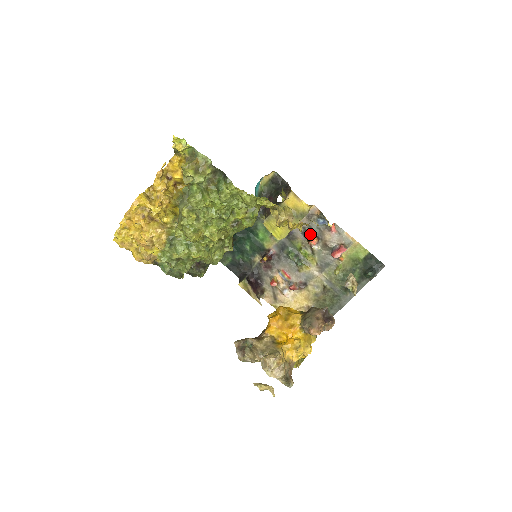
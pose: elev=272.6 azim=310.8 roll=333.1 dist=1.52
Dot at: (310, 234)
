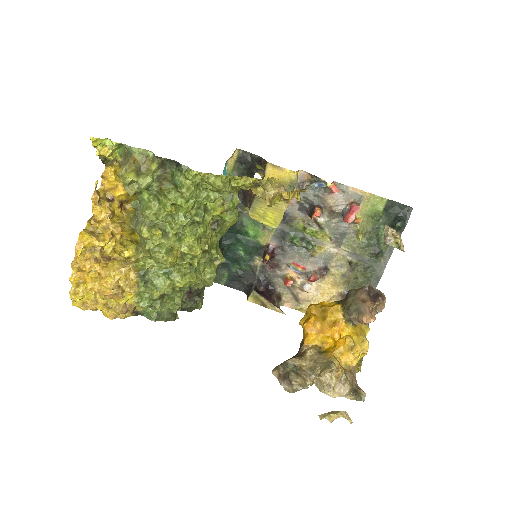
Dot at: (309, 207)
